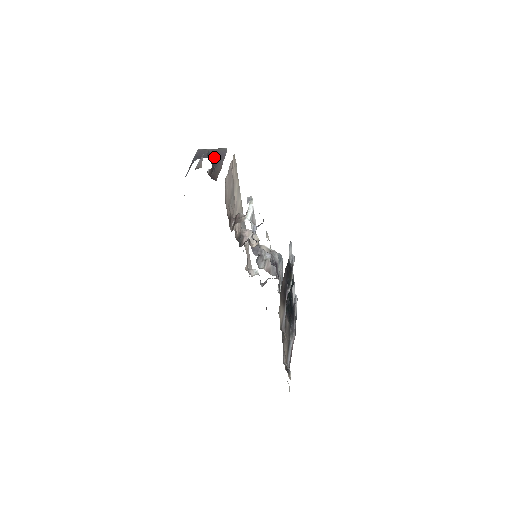
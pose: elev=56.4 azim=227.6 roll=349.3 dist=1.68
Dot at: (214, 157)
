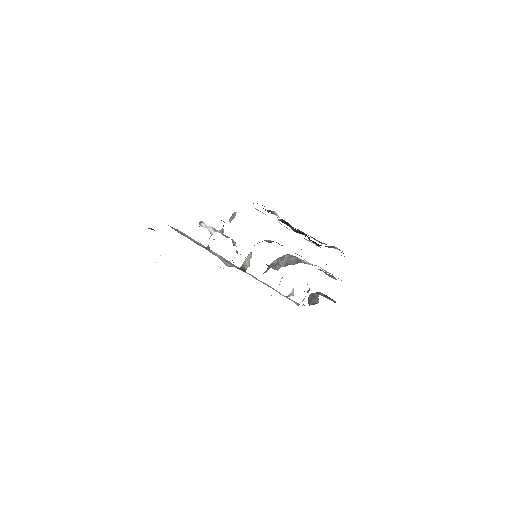
Dot at: occluded
